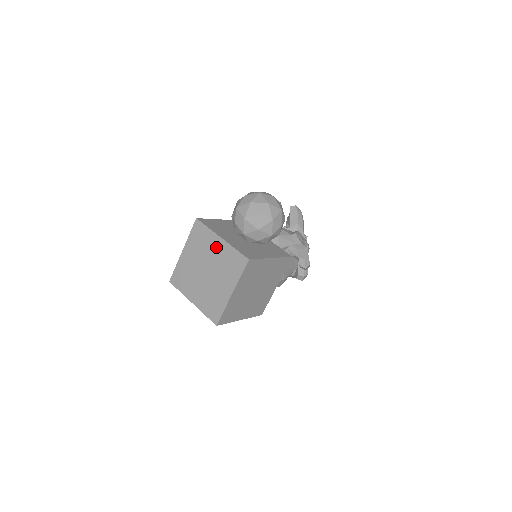
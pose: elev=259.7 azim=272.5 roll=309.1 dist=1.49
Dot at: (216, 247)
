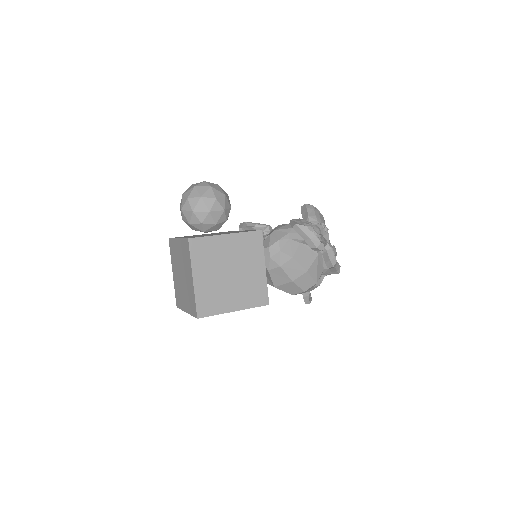
Dot at: (178, 249)
